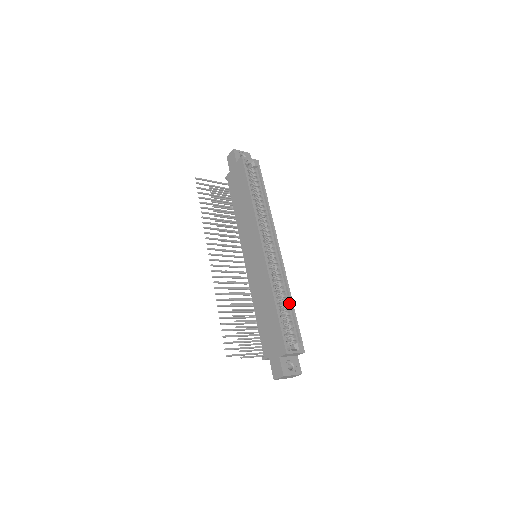
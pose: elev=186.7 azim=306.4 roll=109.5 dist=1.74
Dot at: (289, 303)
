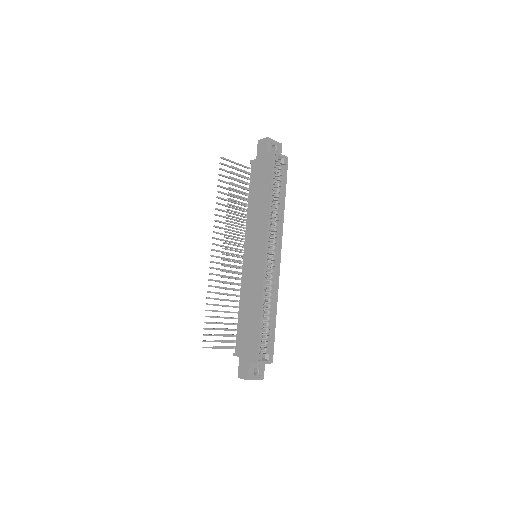
Dot at: (273, 314)
